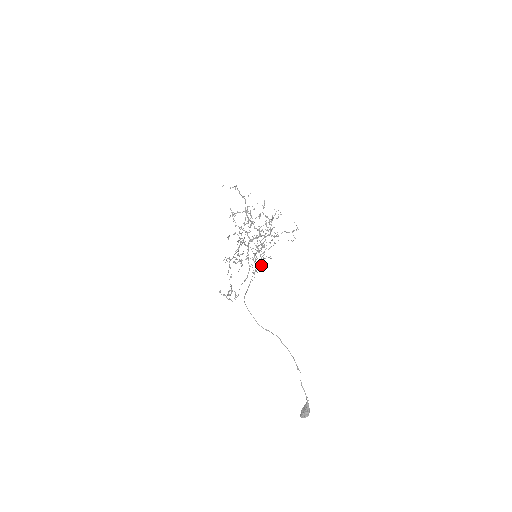
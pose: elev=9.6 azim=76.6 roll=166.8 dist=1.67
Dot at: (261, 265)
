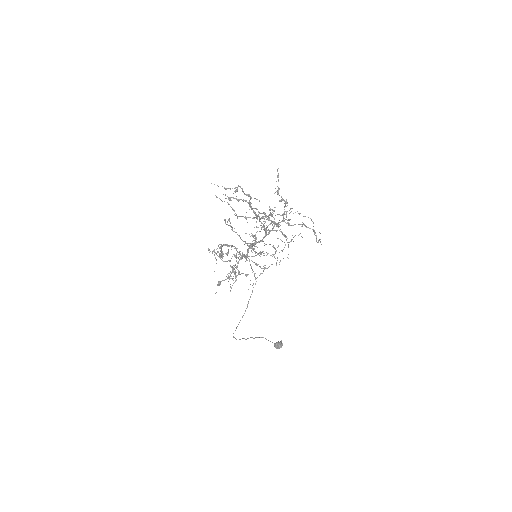
Dot at: (260, 273)
